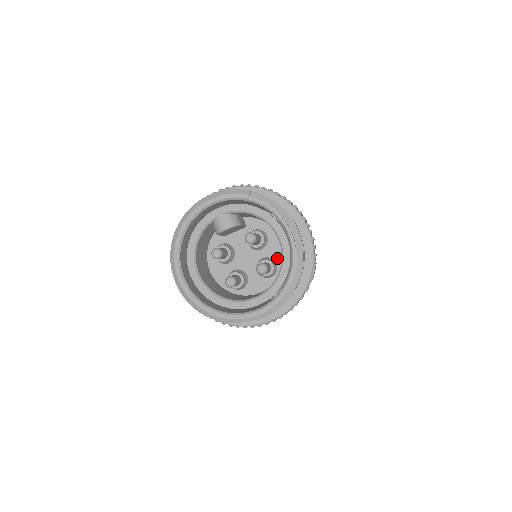
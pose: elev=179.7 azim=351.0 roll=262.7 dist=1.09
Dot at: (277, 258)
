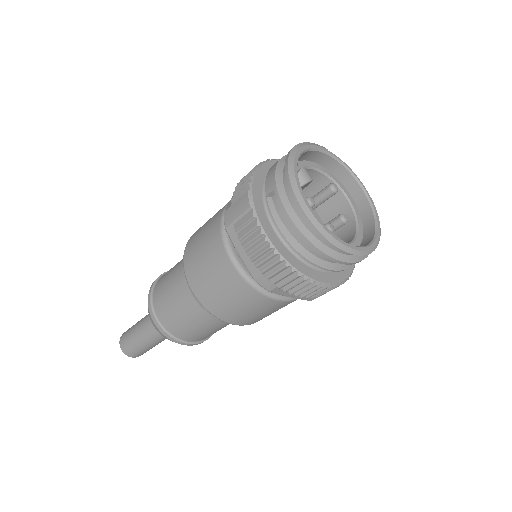
Dot at: occluded
